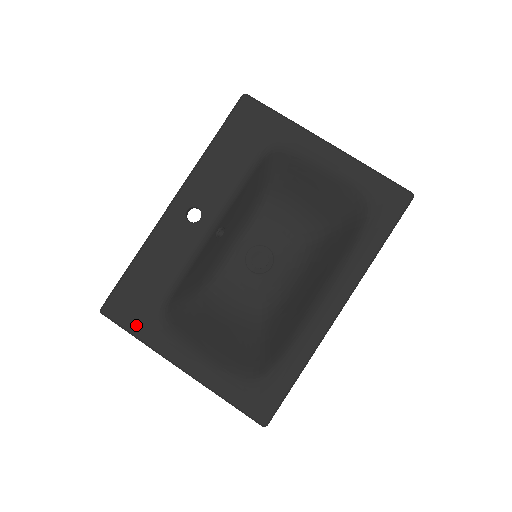
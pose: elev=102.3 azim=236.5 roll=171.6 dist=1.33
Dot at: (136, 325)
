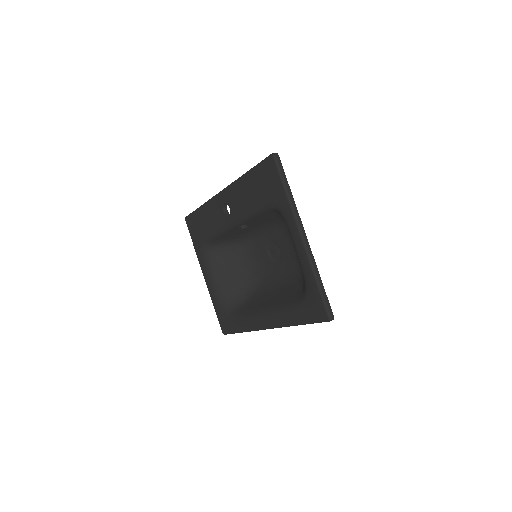
Dot at: (194, 240)
